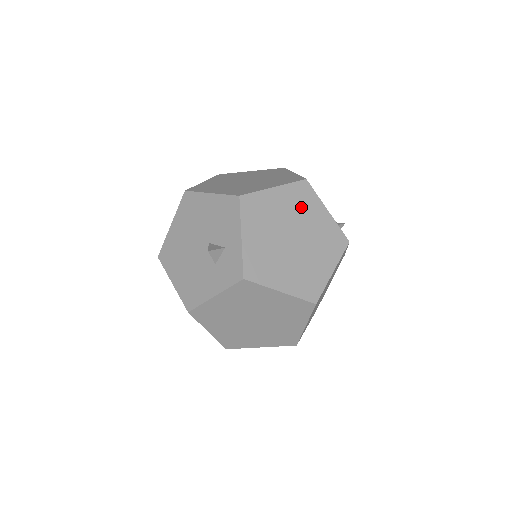
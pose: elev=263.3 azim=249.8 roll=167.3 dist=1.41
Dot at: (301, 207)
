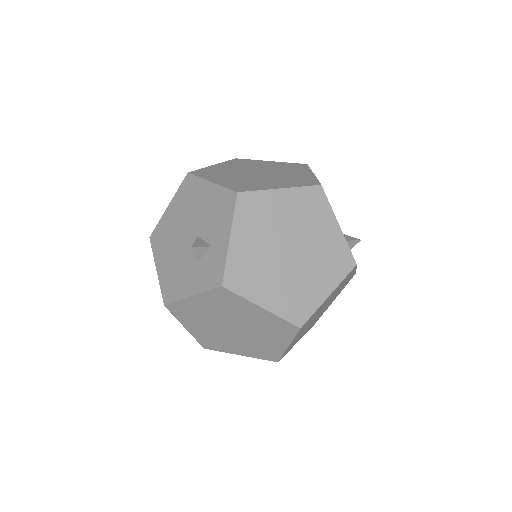
Dot at: (308, 216)
